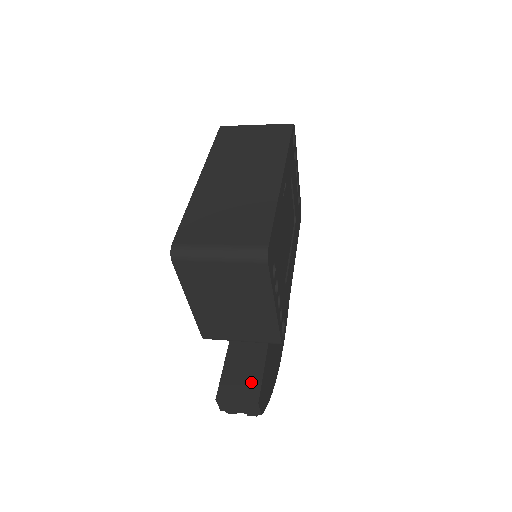
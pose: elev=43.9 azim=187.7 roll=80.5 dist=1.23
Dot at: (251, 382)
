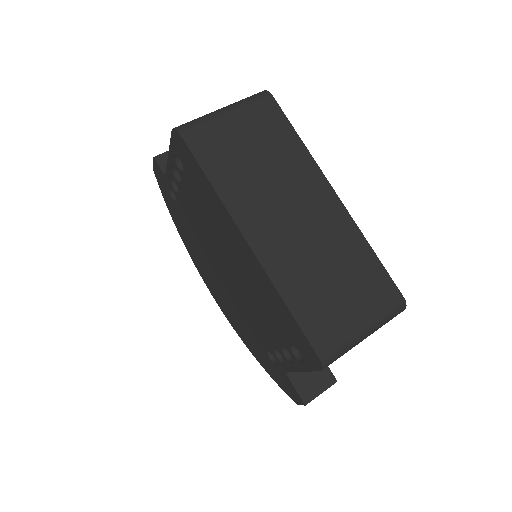
Dot at: occluded
